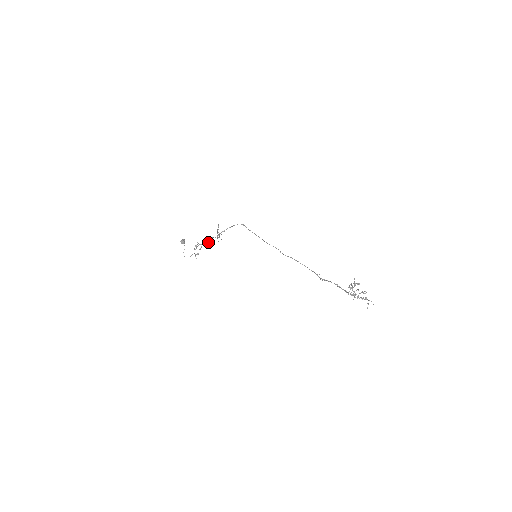
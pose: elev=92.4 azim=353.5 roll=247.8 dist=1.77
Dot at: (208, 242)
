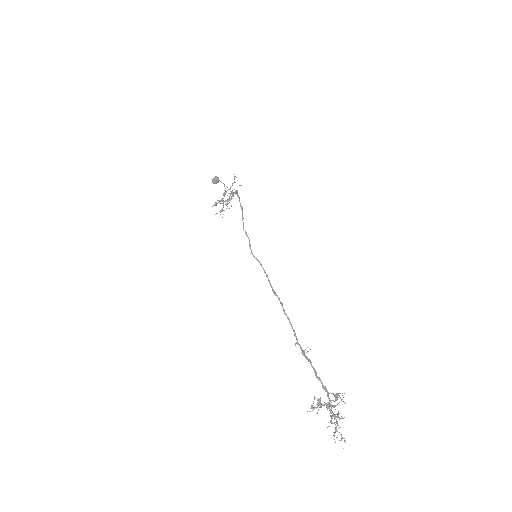
Dot at: (225, 200)
